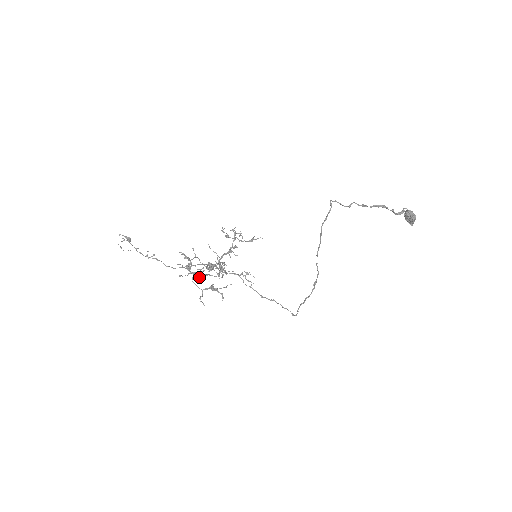
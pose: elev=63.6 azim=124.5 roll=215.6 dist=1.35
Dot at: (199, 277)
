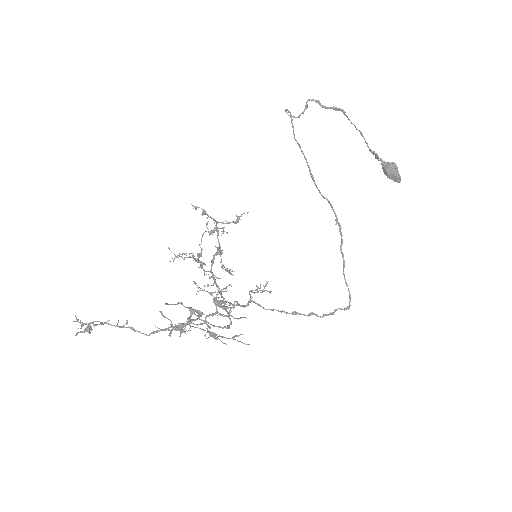
Dot at: (197, 316)
